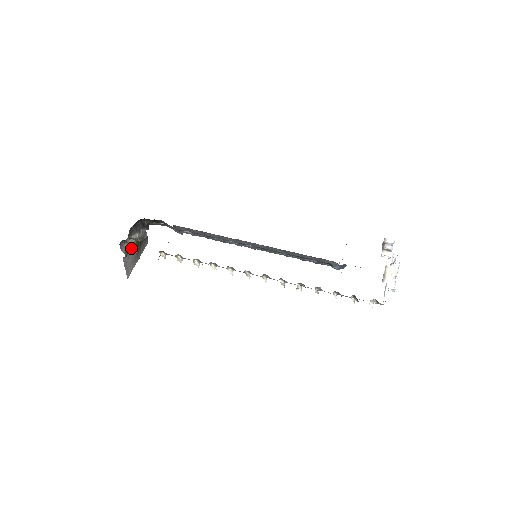
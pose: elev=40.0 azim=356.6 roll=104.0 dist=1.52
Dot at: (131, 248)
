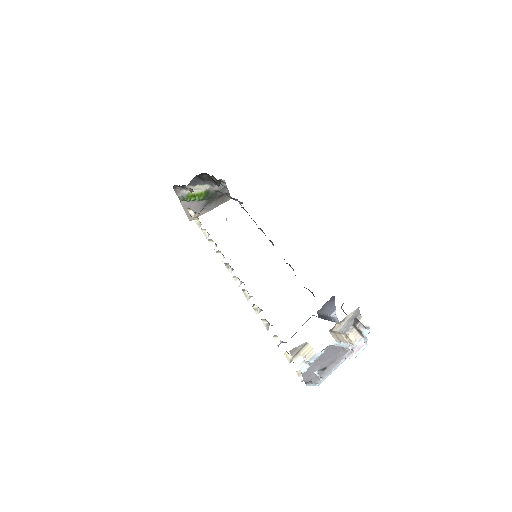
Dot at: (196, 196)
